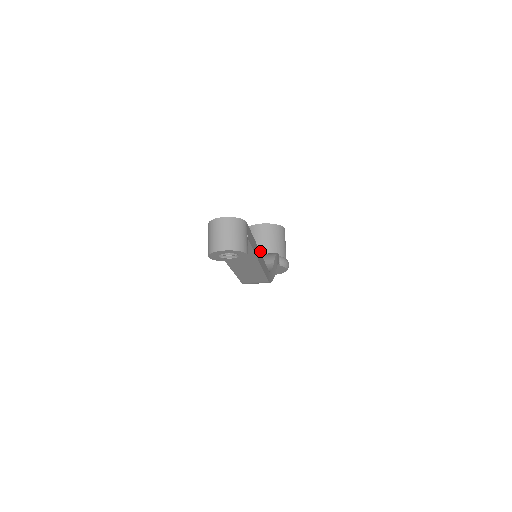
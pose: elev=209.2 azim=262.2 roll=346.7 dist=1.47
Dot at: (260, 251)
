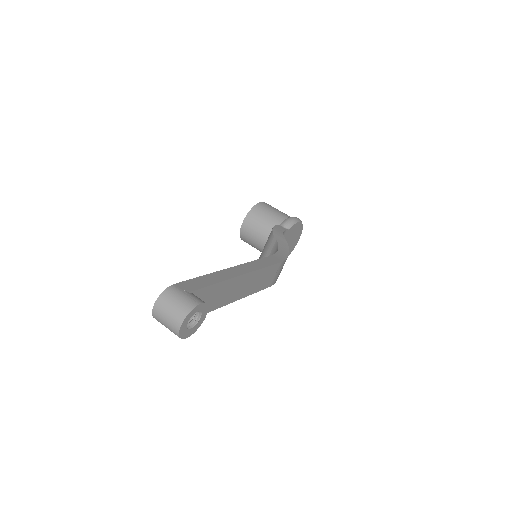
Dot at: (266, 240)
